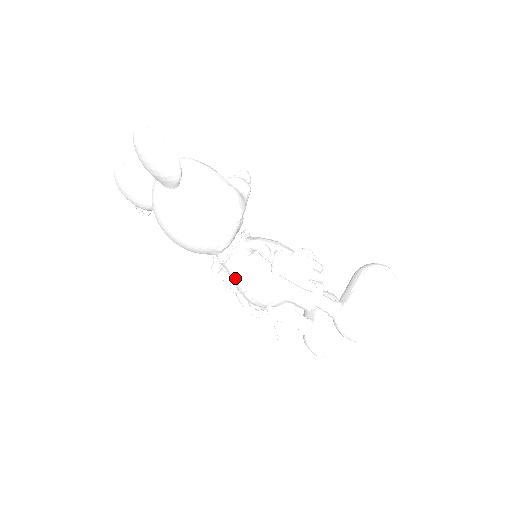
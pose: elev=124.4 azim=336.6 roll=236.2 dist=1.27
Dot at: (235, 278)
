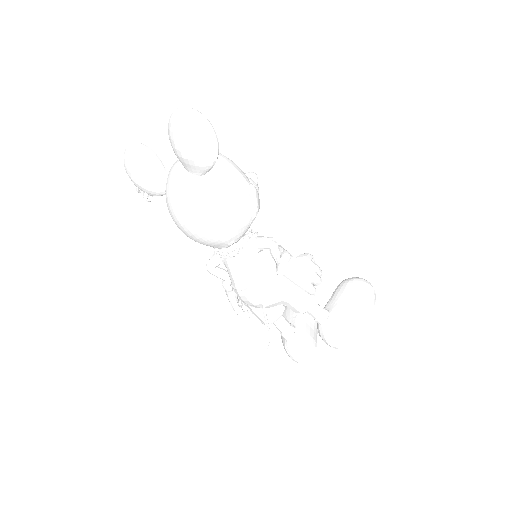
Dot at: (236, 274)
